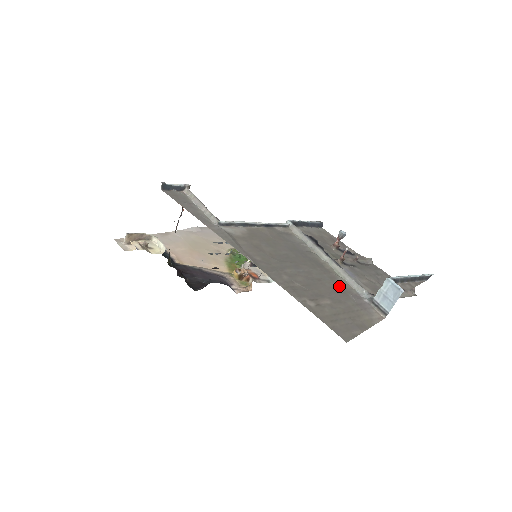
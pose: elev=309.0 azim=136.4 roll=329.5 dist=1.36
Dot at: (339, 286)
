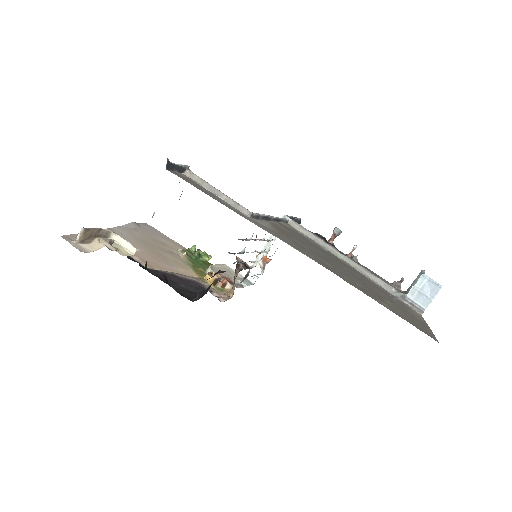
Dot at: (375, 285)
